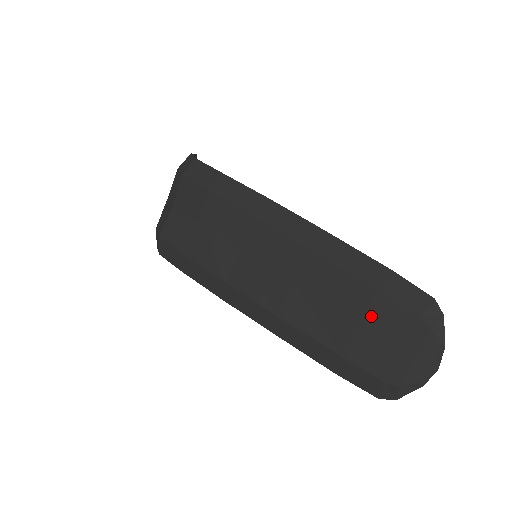
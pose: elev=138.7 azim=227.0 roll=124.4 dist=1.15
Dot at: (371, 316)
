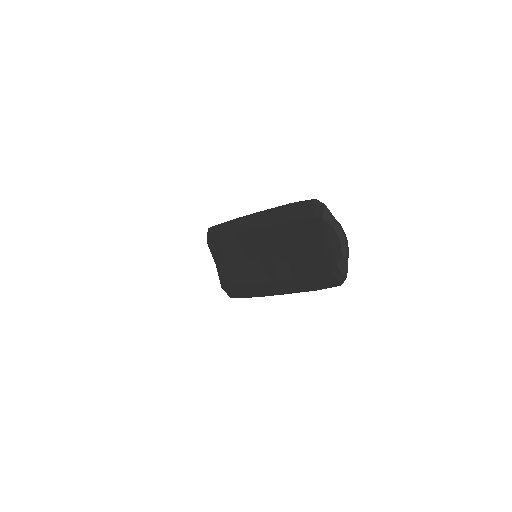
Dot at: (301, 238)
